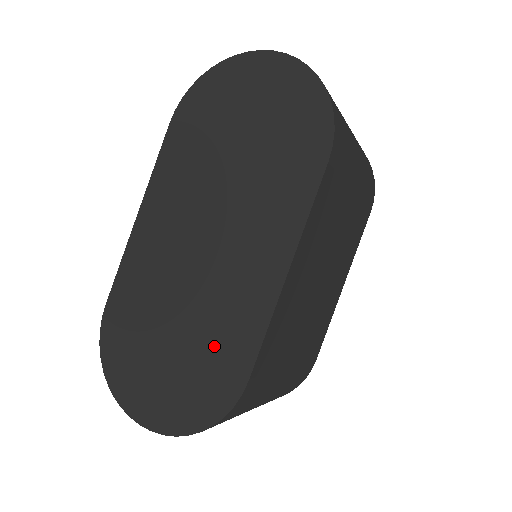
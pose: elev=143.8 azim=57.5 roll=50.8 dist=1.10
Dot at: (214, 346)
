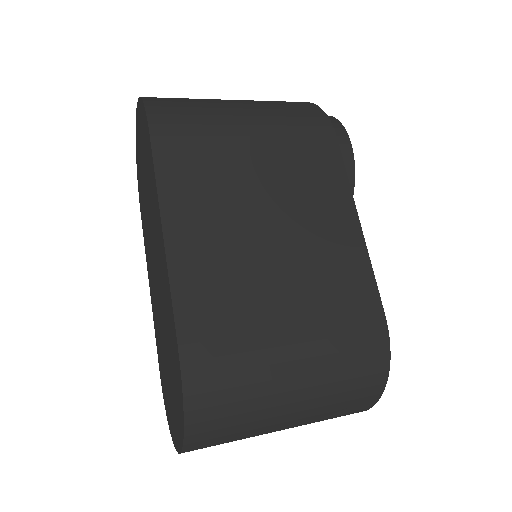
Dot at: (170, 339)
